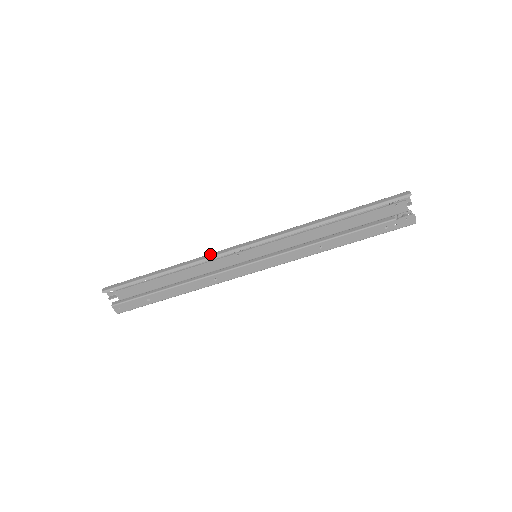
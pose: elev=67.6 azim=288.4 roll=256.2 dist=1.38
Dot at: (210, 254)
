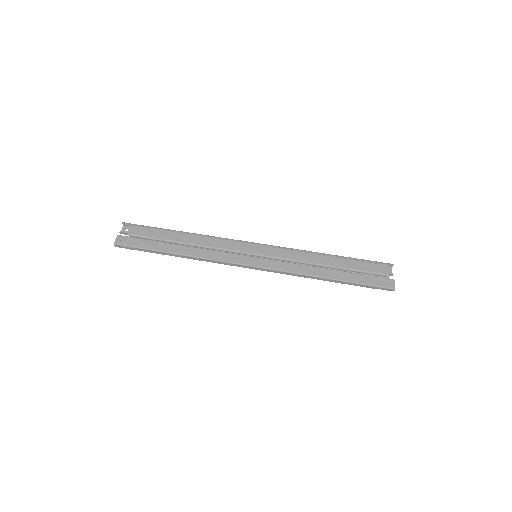
Dot at: (222, 239)
